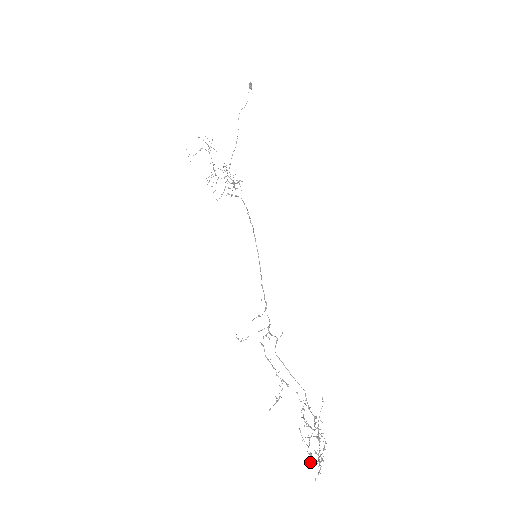
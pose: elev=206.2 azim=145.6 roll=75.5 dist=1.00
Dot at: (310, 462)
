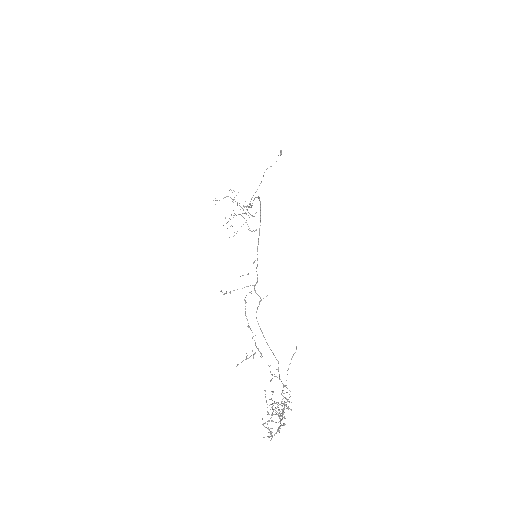
Dot at: occluded
